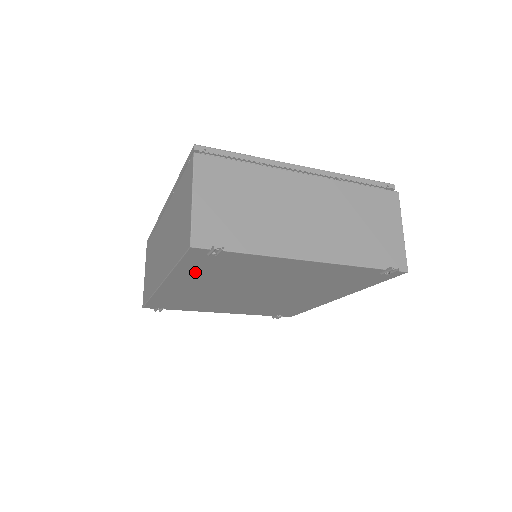
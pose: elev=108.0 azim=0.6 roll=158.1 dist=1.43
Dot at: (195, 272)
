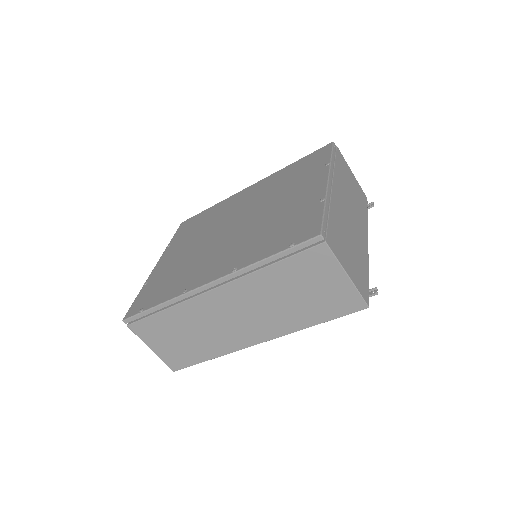
Dot at: occluded
